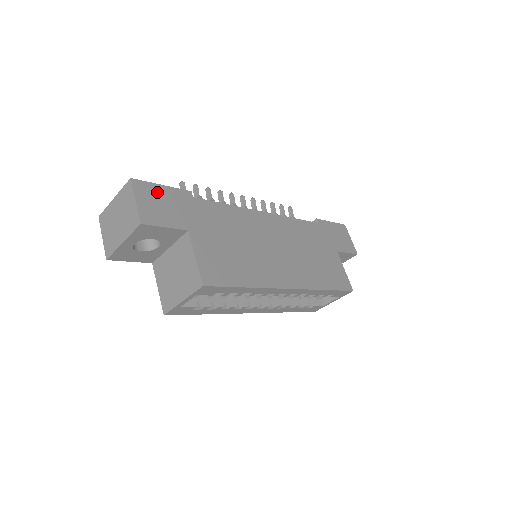
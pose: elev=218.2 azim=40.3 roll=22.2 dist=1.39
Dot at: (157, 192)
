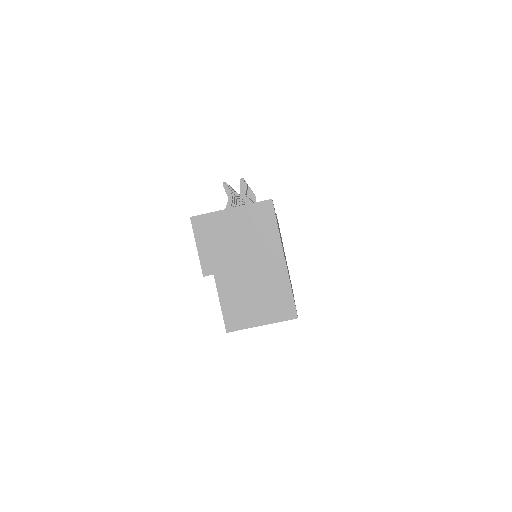
Dot at: occluded
